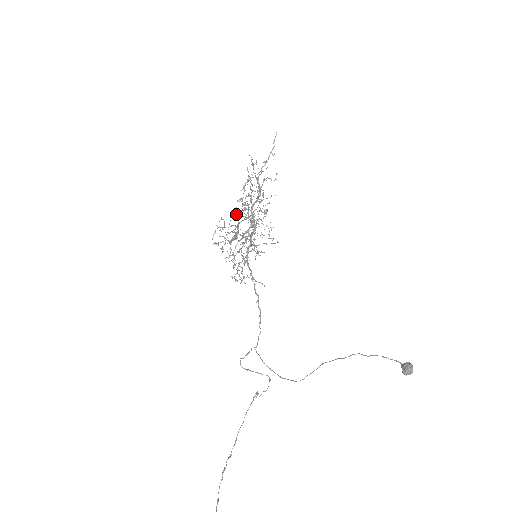
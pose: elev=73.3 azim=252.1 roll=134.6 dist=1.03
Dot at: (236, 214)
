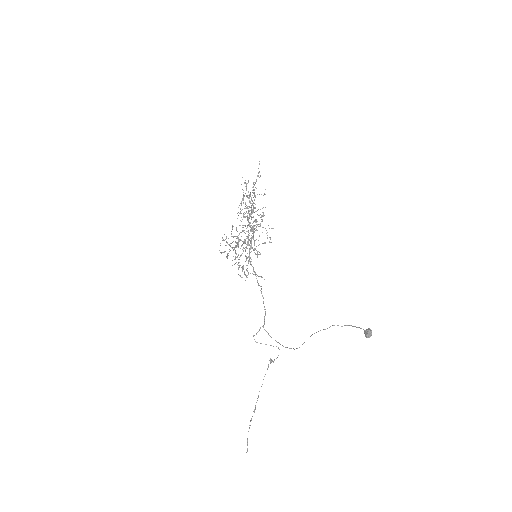
Dot at: (236, 227)
